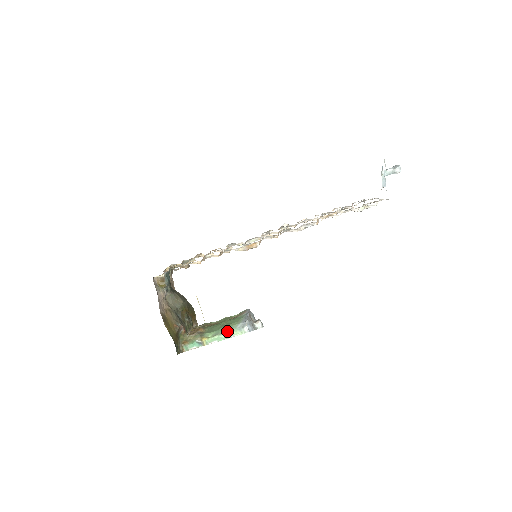
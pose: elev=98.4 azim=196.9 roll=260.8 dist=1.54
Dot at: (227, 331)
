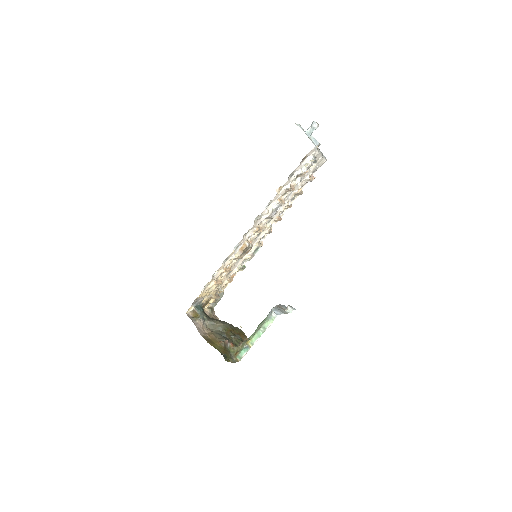
Dot at: (261, 325)
